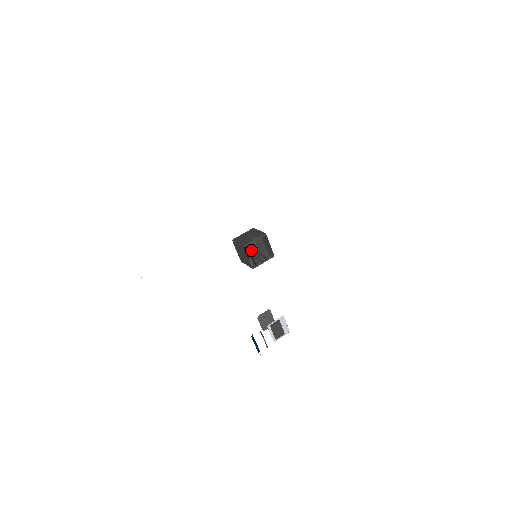
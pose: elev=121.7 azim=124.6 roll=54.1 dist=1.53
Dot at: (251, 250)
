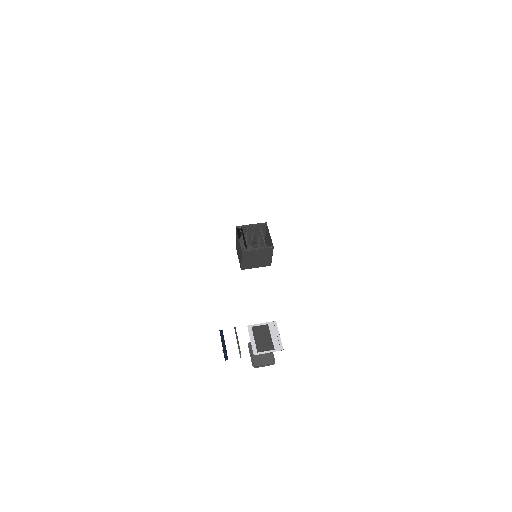
Dot at: occluded
